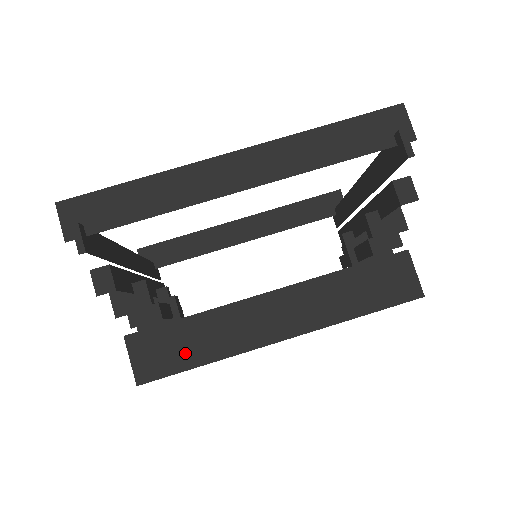
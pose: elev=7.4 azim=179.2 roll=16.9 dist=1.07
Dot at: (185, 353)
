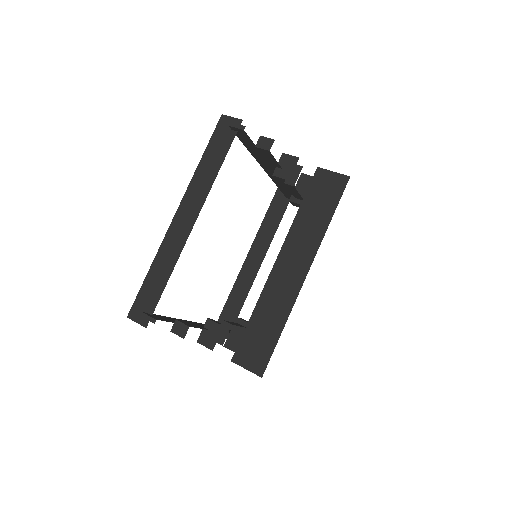
Dot at: (267, 336)
